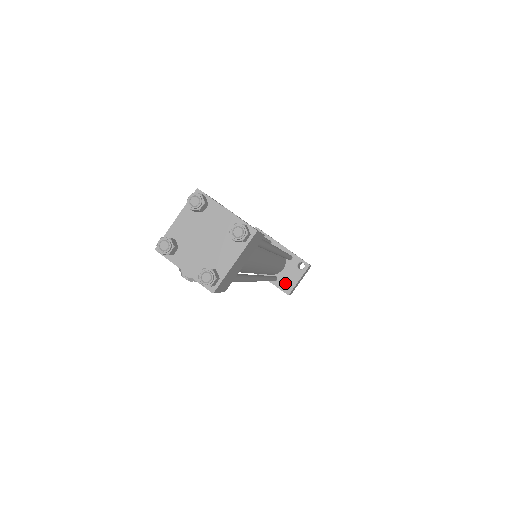
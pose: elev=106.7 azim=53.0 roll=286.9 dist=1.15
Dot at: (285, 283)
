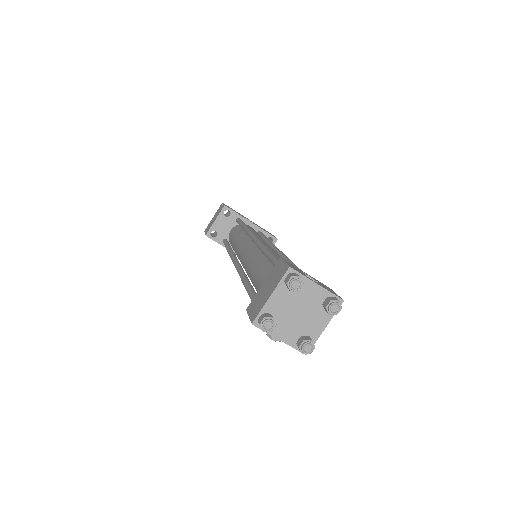
Dot at: occluded
